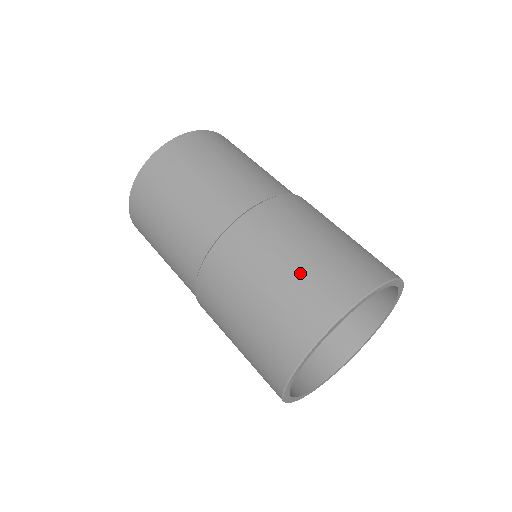
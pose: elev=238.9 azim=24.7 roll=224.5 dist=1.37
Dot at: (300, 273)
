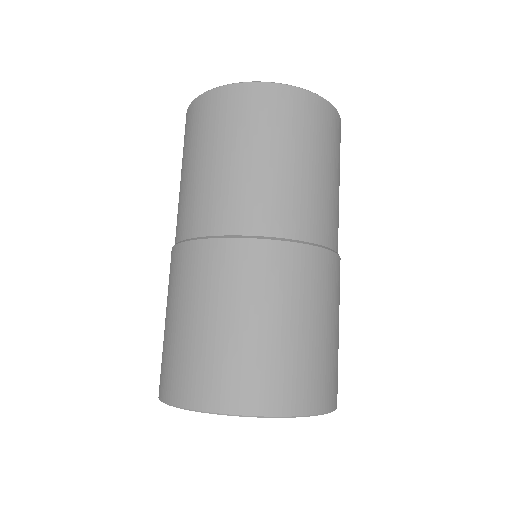
Dot at: (298, 347)
